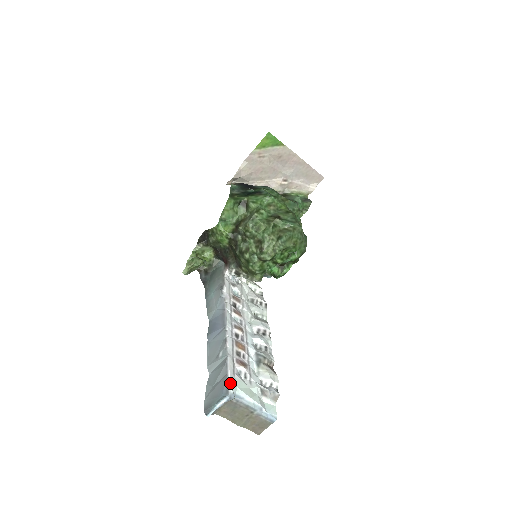
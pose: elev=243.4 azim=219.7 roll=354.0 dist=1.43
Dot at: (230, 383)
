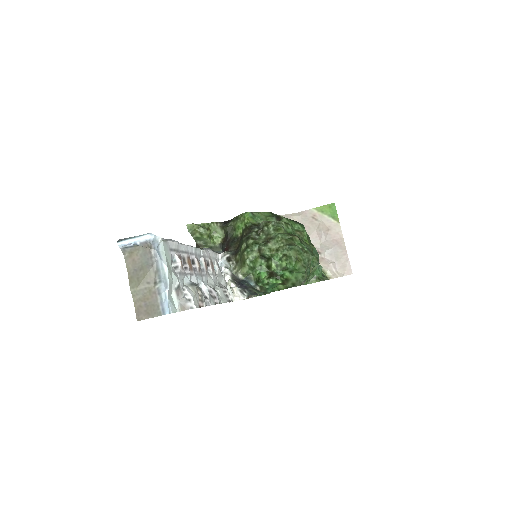
Dot at: (163, 239)
